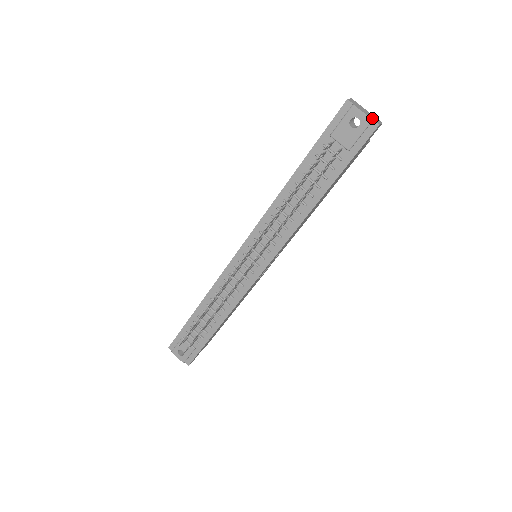
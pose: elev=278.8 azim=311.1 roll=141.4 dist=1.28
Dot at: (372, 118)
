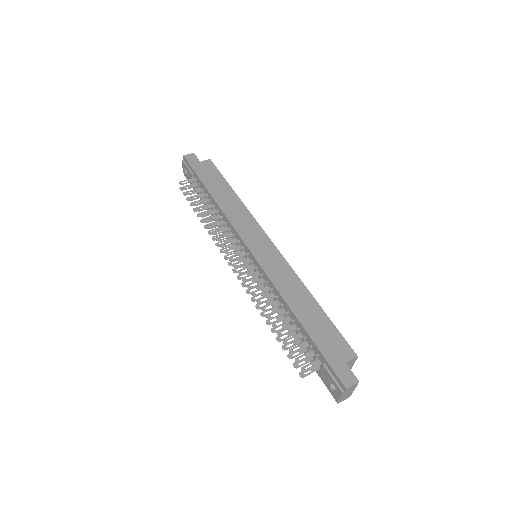
Dot at: (341, 400)
